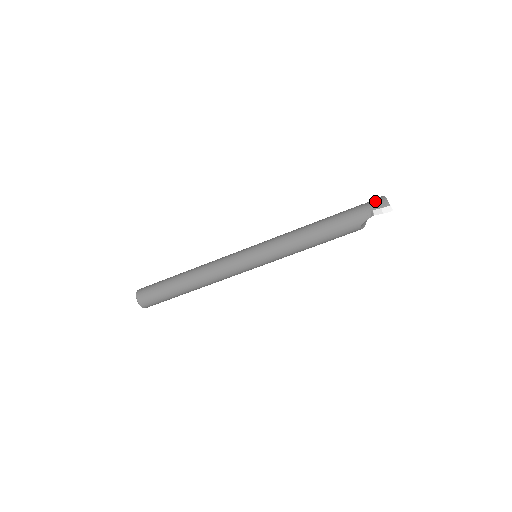
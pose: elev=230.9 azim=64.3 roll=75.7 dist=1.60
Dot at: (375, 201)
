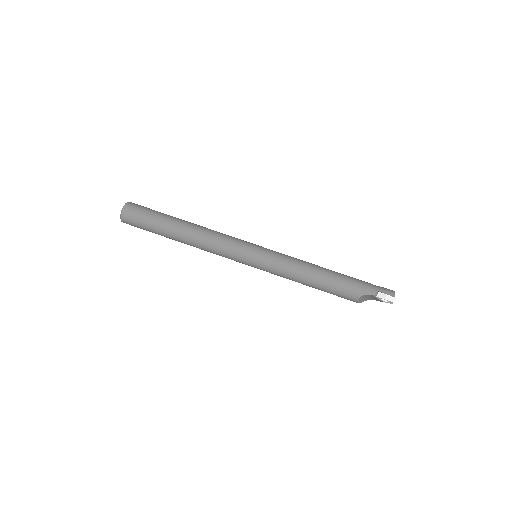
Dot at: occluded
